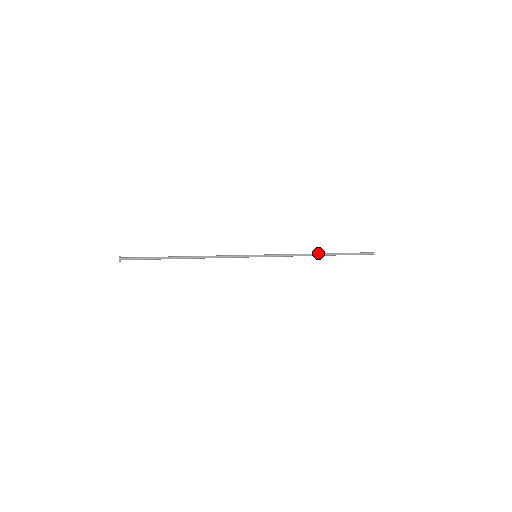
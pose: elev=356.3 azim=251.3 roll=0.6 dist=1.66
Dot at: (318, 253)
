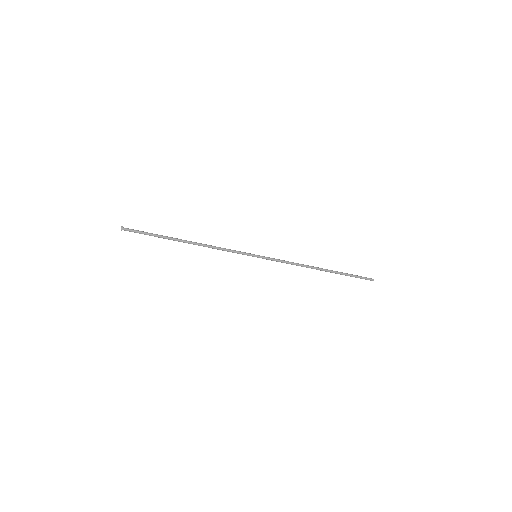
Dot at: (317, 268)
